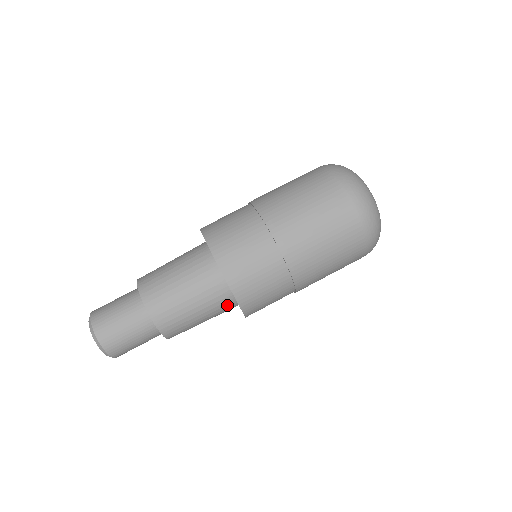
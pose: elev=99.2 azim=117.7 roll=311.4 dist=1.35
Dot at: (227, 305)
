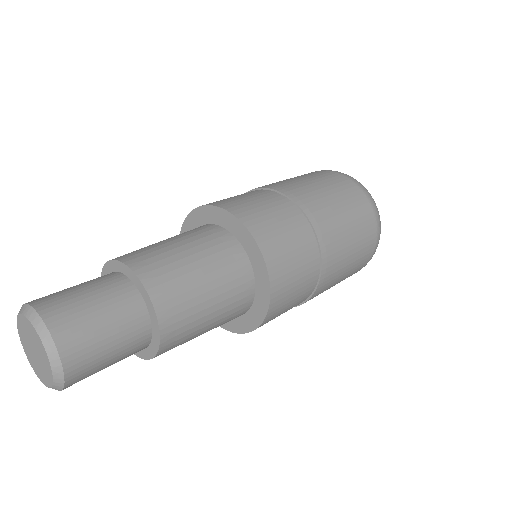
Dot at: (244, 292)
